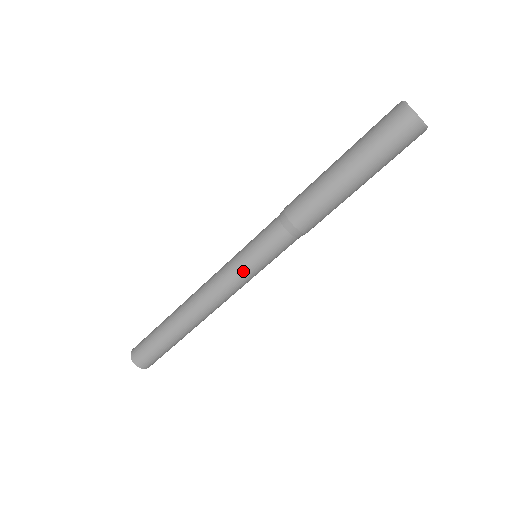
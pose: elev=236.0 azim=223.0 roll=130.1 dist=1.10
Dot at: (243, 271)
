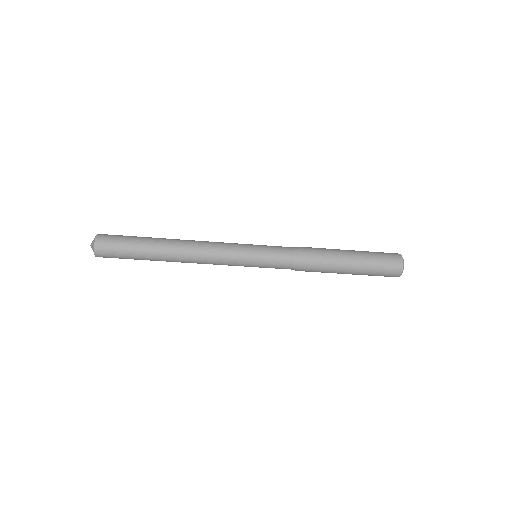
Dot at: (245, 259)
